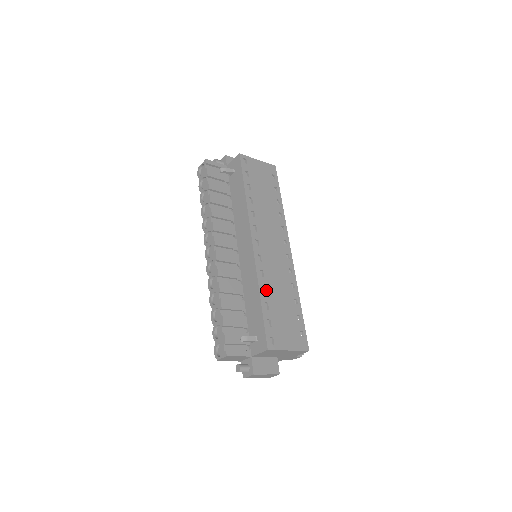
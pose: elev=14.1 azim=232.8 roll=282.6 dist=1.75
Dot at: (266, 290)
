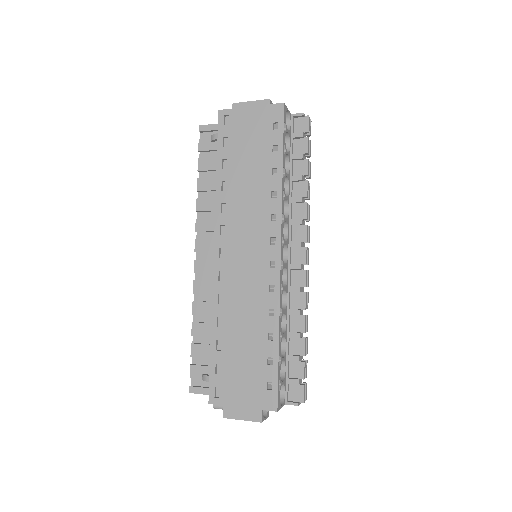
Dot at: (222, 322)
